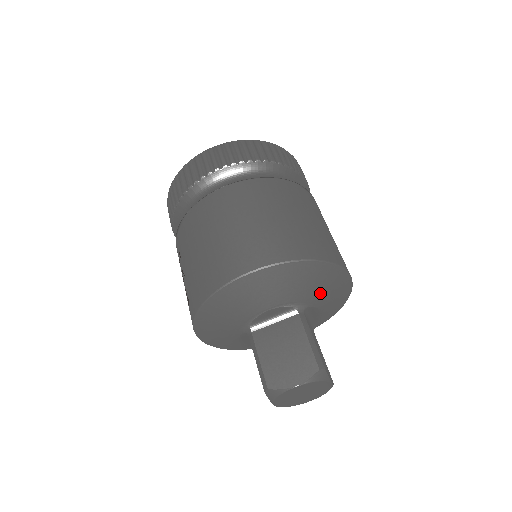
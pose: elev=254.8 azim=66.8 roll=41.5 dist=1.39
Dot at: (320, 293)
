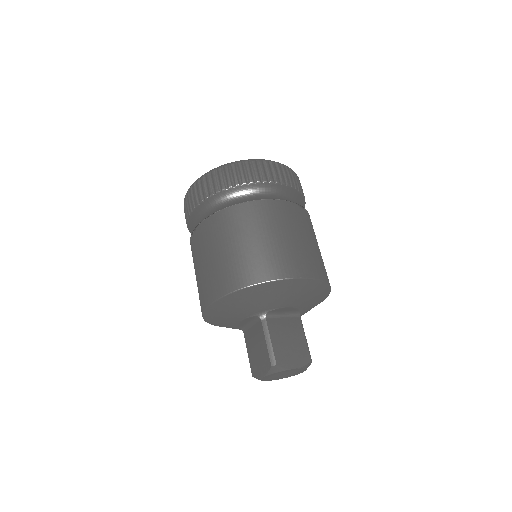
Dot at: (272, 301)
